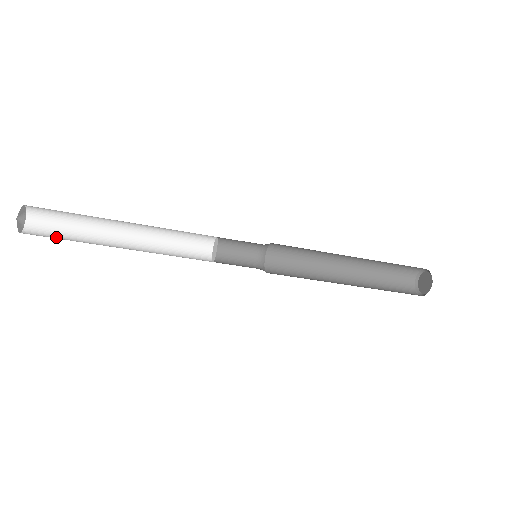
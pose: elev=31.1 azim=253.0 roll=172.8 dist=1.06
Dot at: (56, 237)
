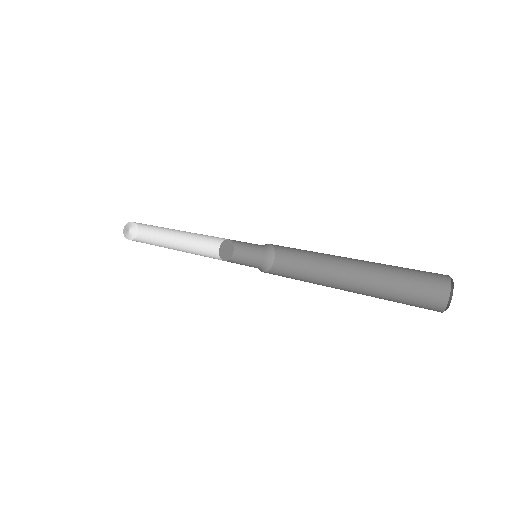
Dot at: (147, 242)
